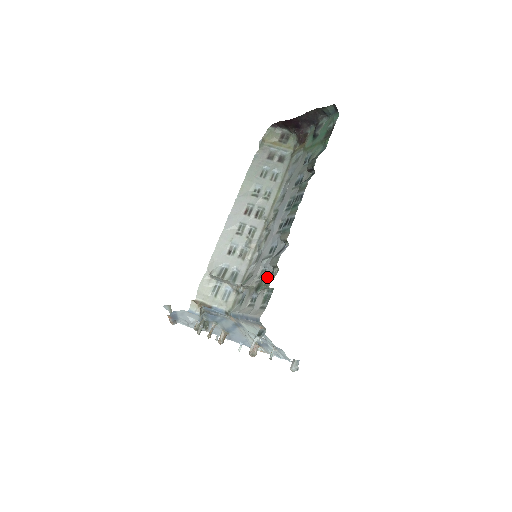
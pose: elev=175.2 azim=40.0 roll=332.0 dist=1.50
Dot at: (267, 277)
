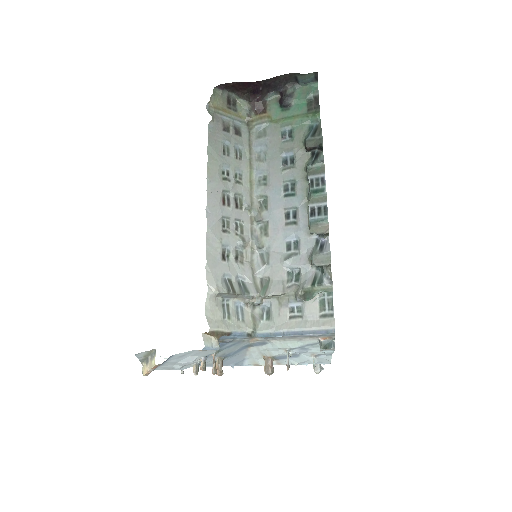
Dot at: (321, 280)
